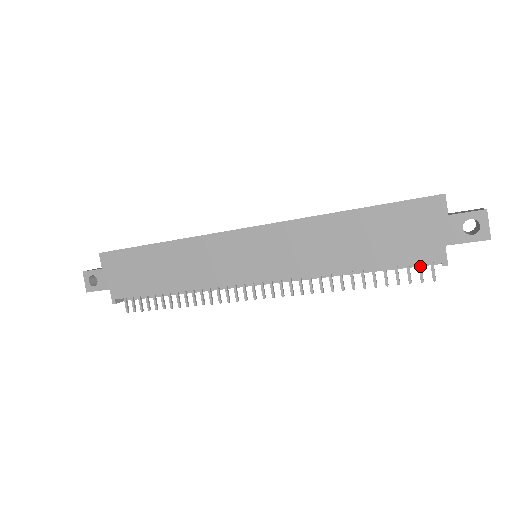
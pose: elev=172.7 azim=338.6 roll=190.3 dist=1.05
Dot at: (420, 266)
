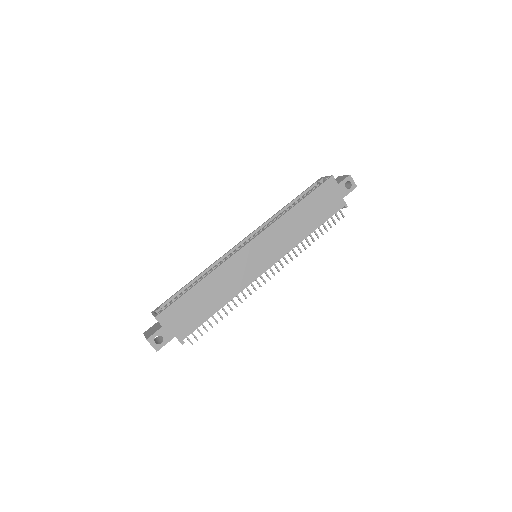
Dot at: (336, 214)
